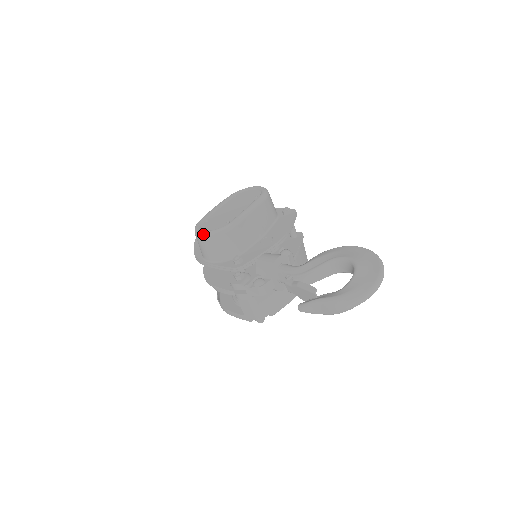
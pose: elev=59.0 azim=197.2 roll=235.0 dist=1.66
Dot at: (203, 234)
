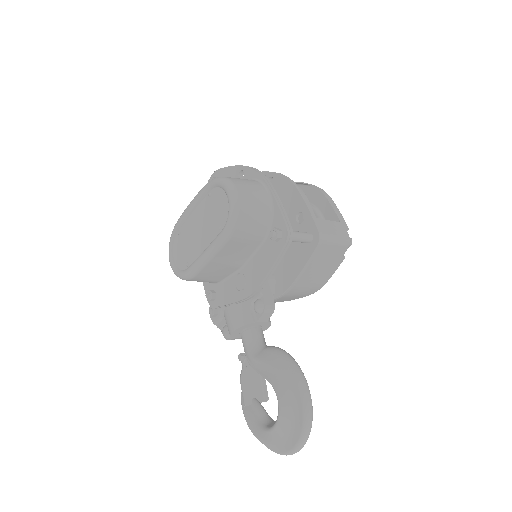
Dot at: (170, 265)
